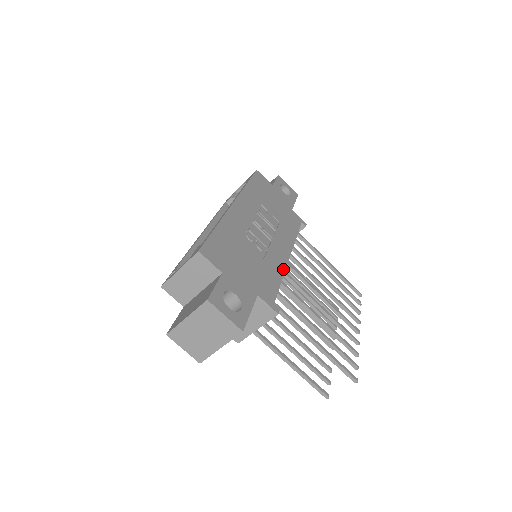
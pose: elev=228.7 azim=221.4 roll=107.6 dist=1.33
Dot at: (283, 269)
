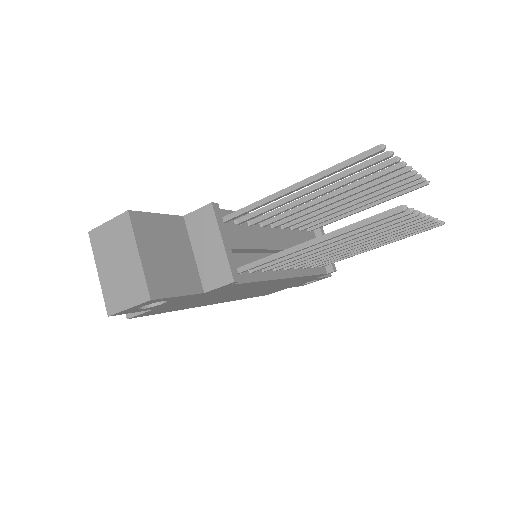
Dot at: occluded
